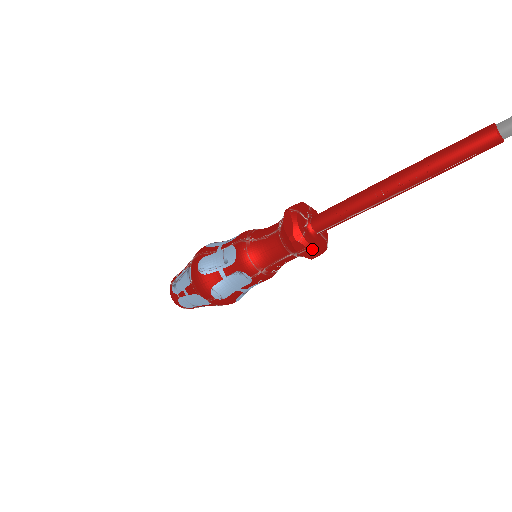
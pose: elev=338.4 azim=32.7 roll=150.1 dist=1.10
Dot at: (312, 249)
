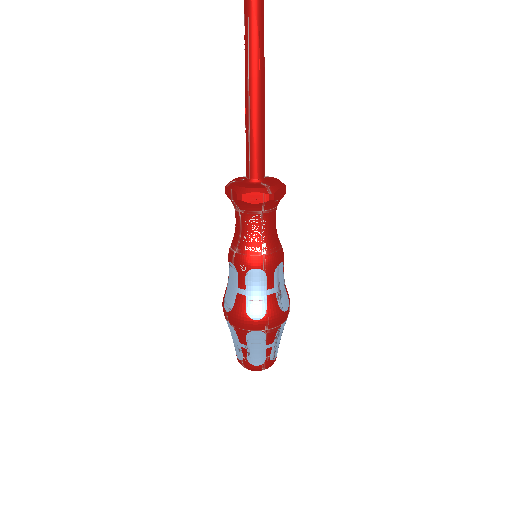
Dot at: (236, 188)
